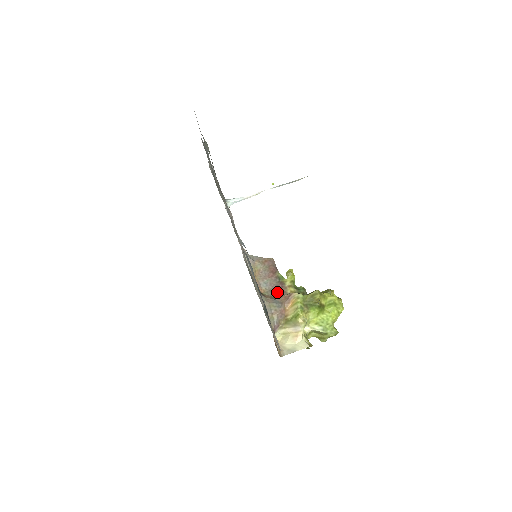
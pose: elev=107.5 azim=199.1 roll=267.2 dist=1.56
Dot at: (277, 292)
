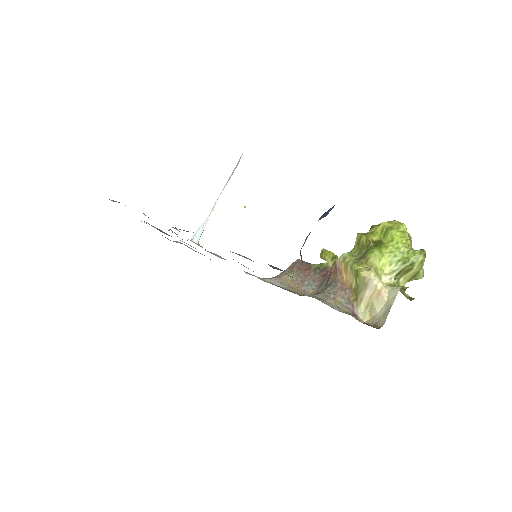
Dot at: (326, 280)
